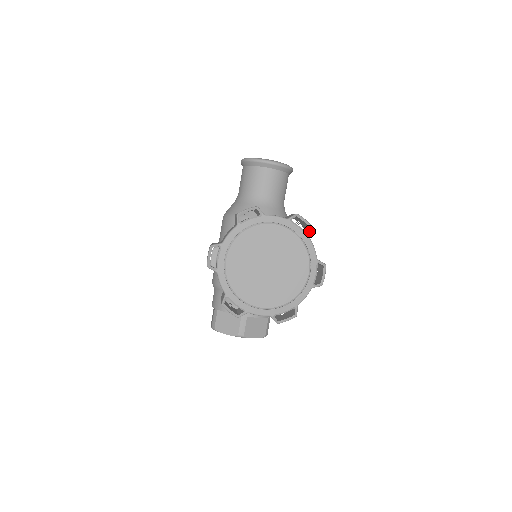
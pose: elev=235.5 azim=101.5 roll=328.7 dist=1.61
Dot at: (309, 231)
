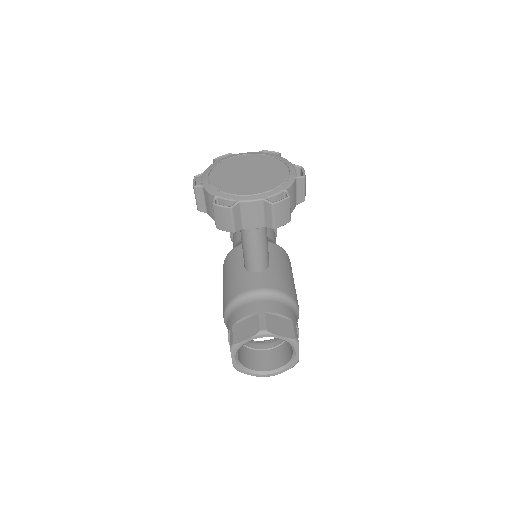
Dot at: (278, 155)
